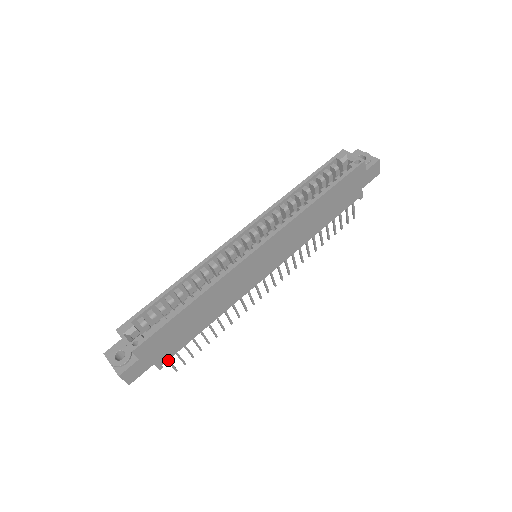
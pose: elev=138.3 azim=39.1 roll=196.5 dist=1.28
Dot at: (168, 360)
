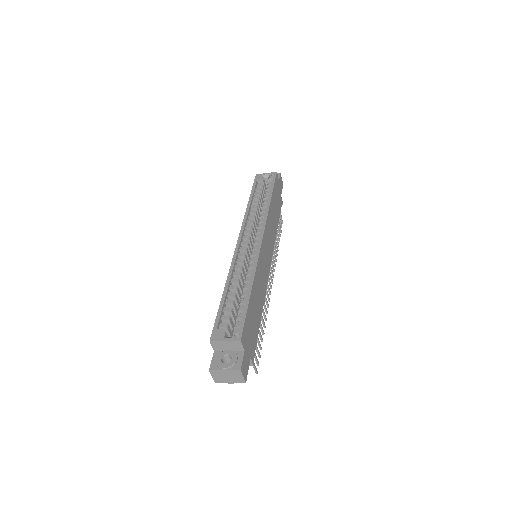
Dot at: occluded
